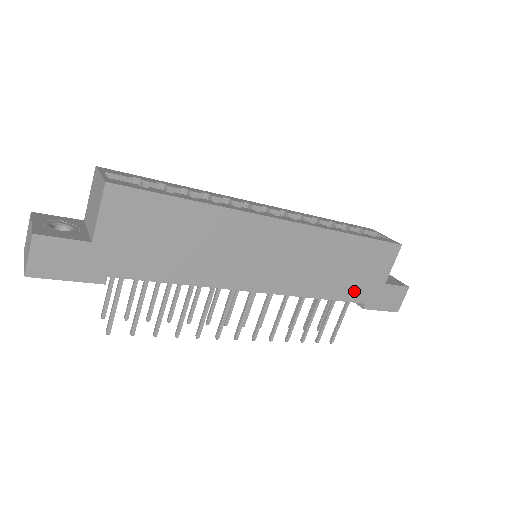
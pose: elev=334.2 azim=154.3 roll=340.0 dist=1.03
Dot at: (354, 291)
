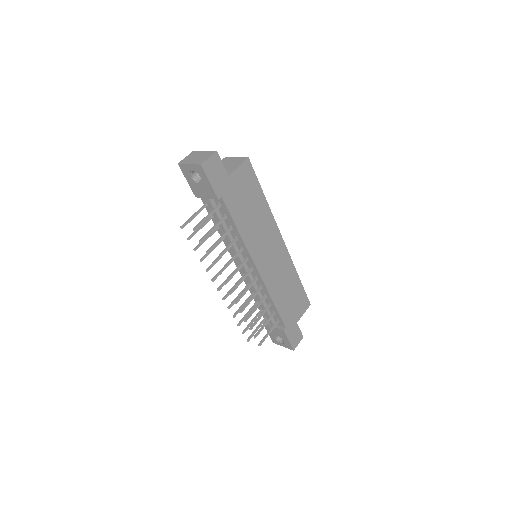
Dot at: (286, 313)
